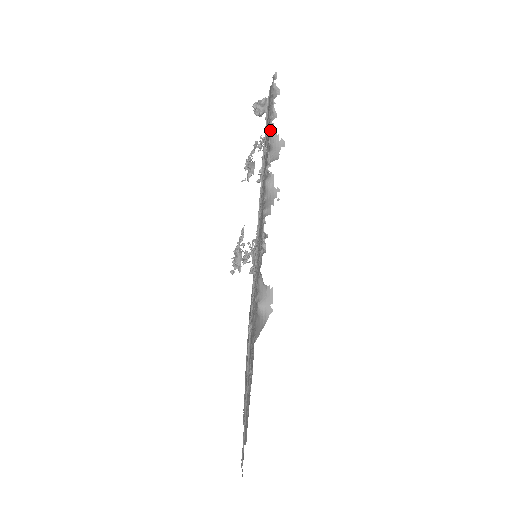
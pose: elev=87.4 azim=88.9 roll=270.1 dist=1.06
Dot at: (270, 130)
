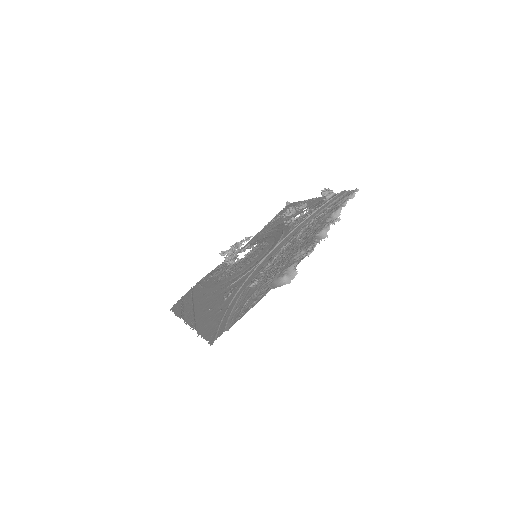
Dot at: (339, 209)
